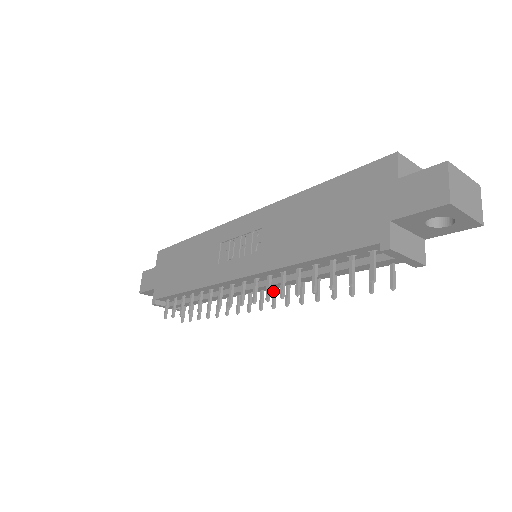
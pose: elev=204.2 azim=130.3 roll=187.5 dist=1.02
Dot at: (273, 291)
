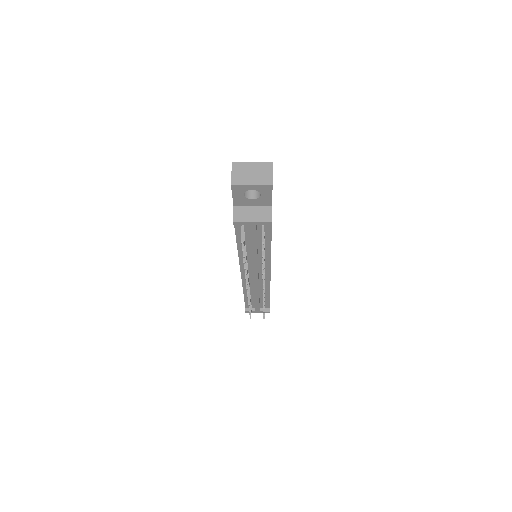
Dot at: occluded
